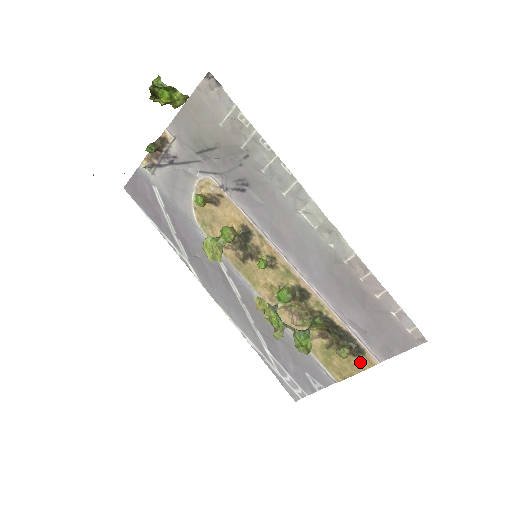
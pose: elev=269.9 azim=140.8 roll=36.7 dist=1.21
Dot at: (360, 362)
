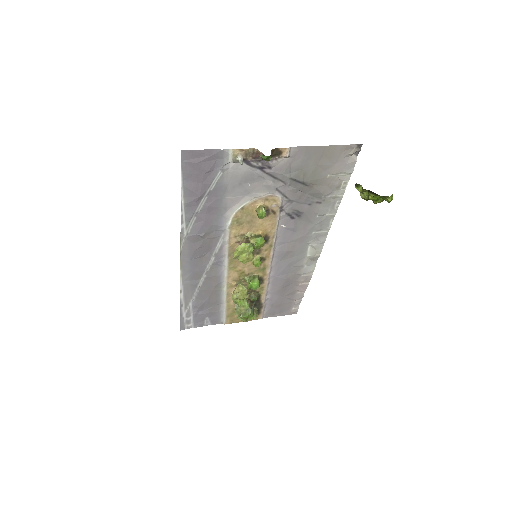
Dot at: occluded
